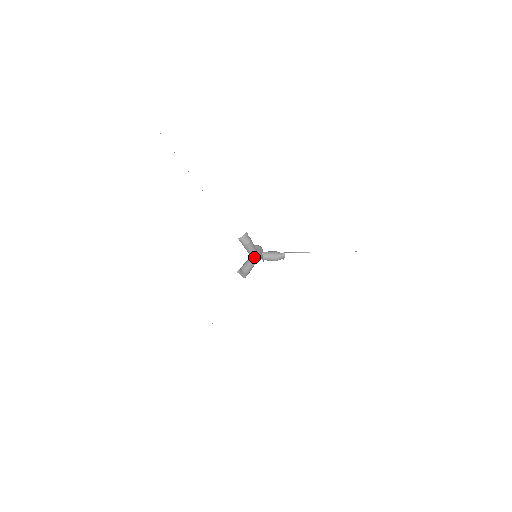
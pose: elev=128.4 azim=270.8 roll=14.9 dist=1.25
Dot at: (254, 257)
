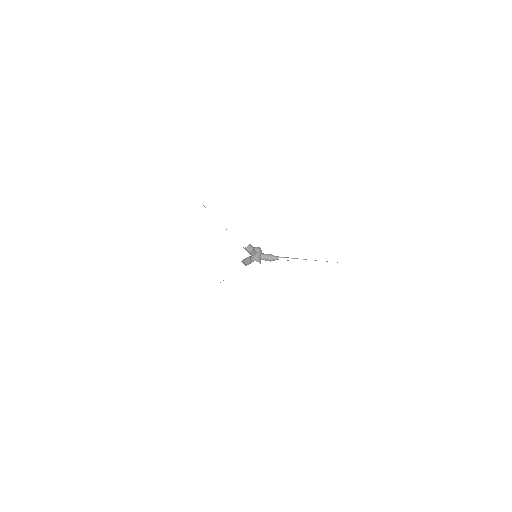
Dot at: occluded
